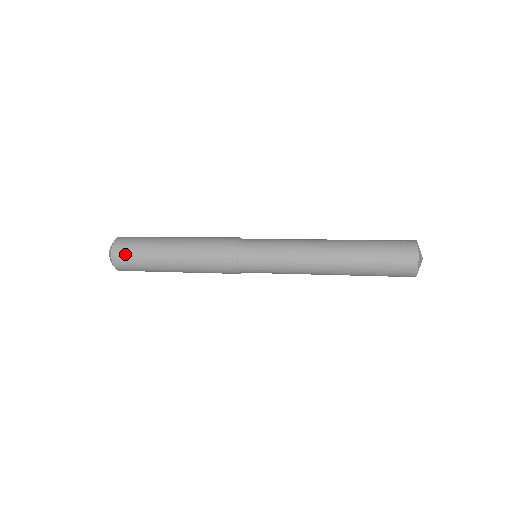
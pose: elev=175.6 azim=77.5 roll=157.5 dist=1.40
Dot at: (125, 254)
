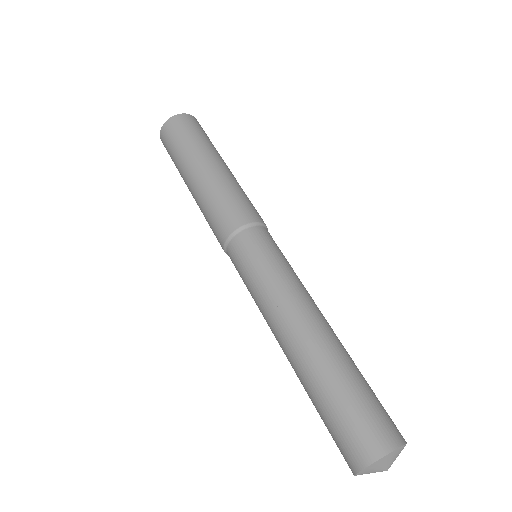
Dot at: (168, 139)
